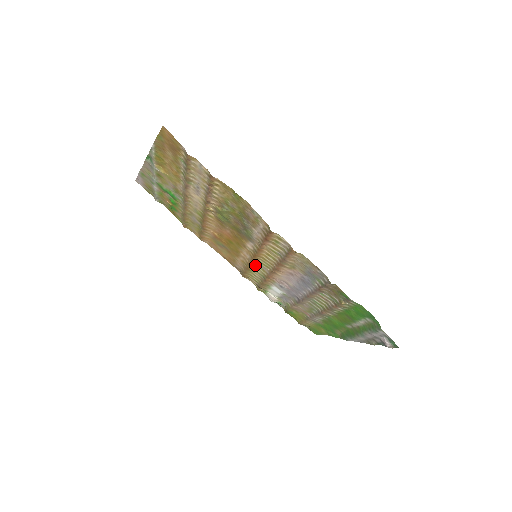
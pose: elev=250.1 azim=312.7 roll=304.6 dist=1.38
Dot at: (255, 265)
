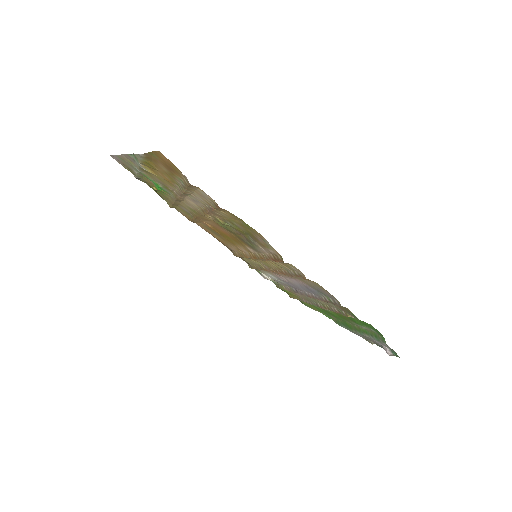
Dot at: (253, 259)
